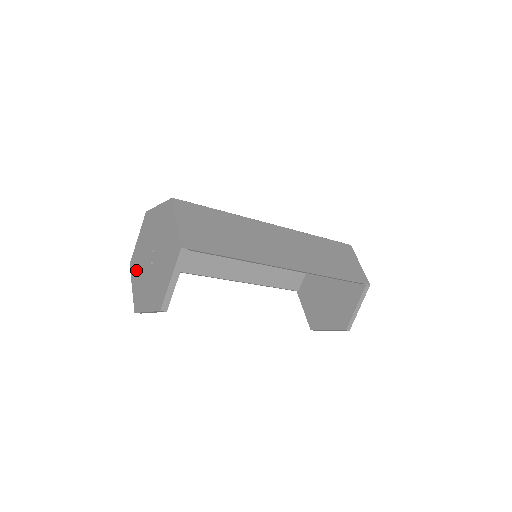
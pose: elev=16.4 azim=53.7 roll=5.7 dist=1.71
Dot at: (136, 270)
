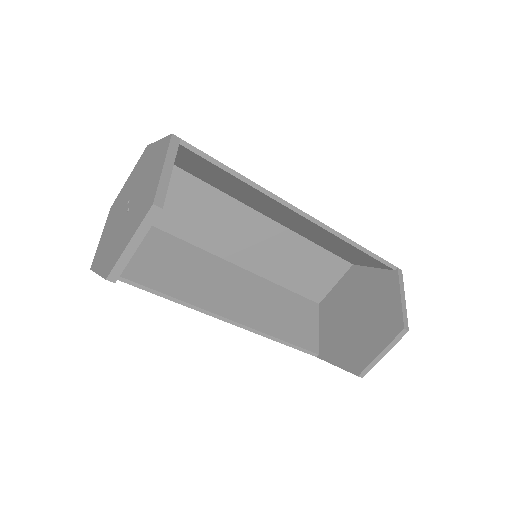
Dot at: (102, 253)
